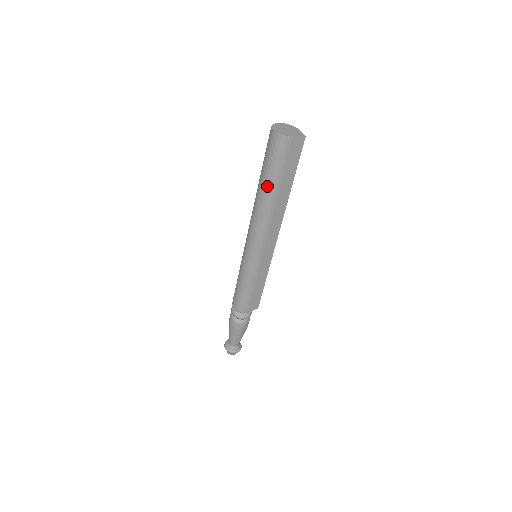
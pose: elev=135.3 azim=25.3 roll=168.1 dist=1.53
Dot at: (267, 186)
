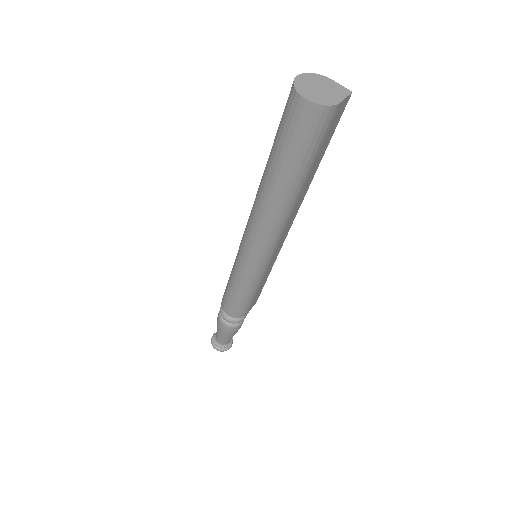
Dot at: (291, 181)
